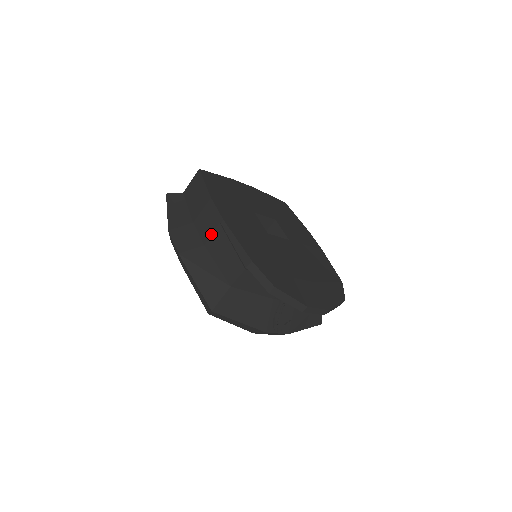
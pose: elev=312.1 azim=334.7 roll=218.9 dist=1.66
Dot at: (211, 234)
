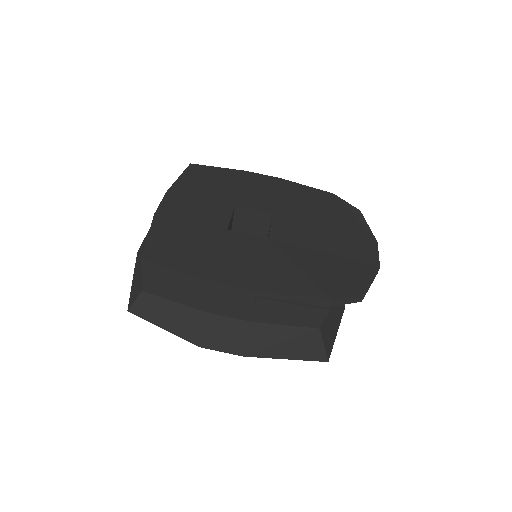
Dot at: (251, 310)
